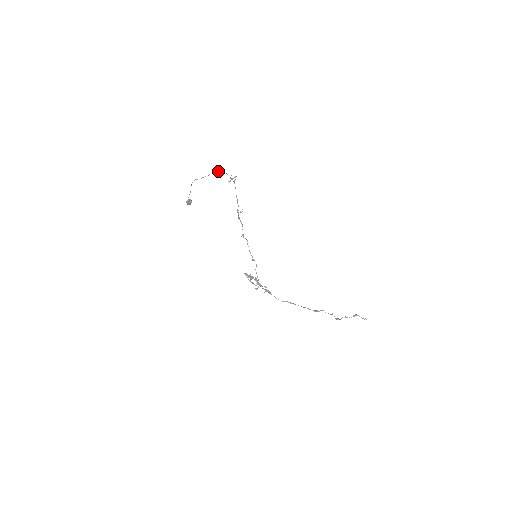
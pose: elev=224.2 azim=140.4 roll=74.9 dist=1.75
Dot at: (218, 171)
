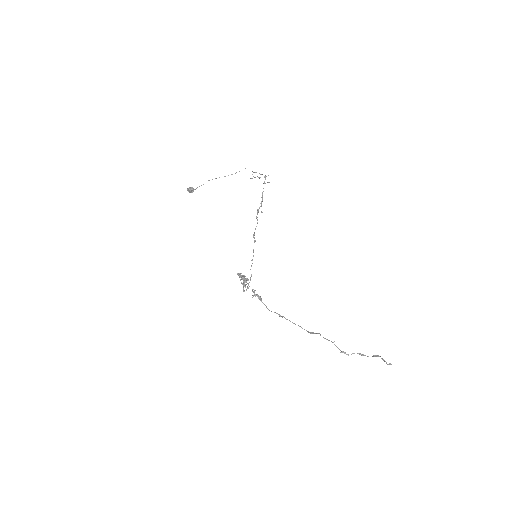
Dot at: occluded
